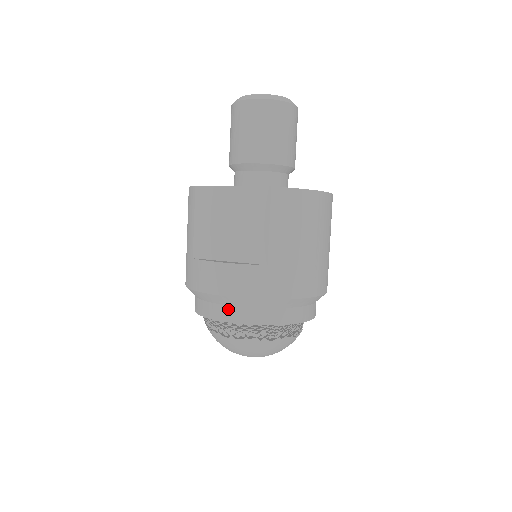
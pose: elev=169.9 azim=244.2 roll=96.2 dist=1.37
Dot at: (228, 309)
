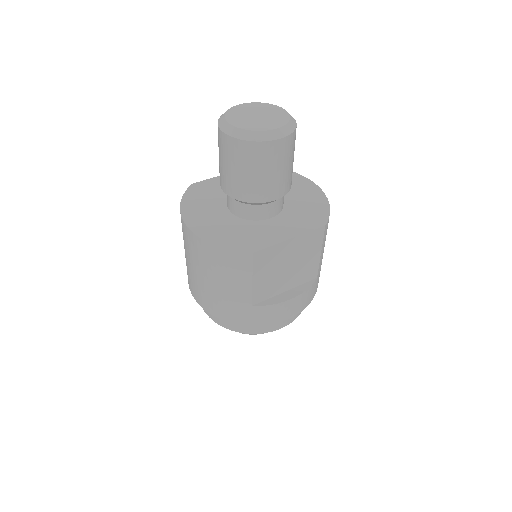
Dot at: (285, 320)
